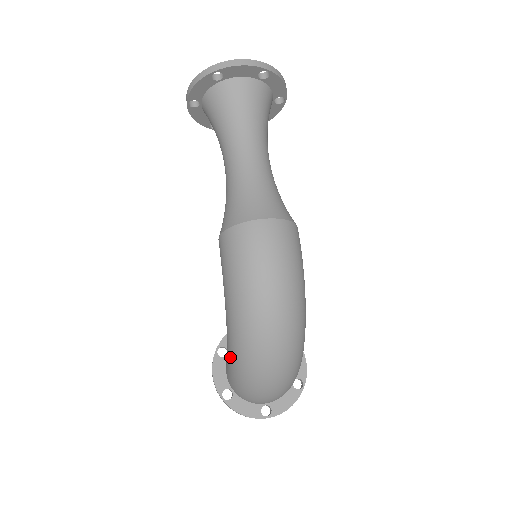
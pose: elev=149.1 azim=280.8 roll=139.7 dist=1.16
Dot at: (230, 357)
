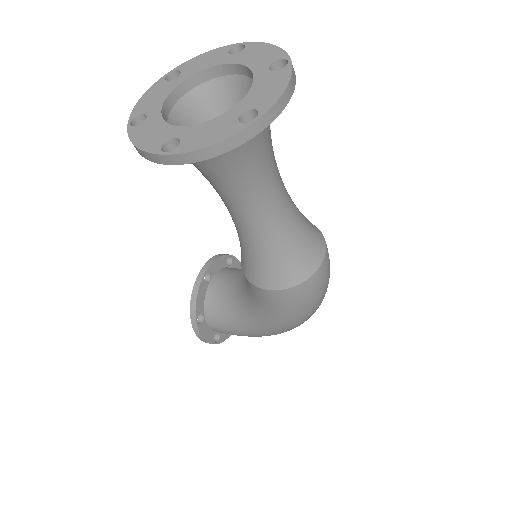
Dot at: (258, 335)
